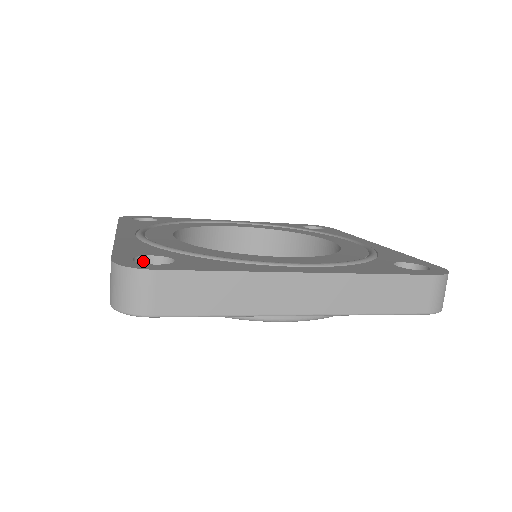
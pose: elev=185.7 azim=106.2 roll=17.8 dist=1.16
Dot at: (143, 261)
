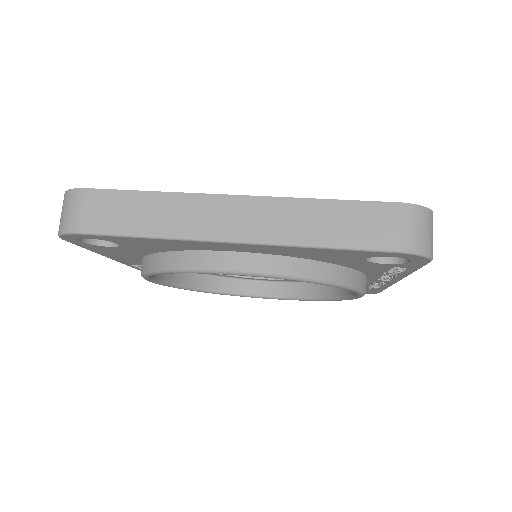
Dot at: occluded
